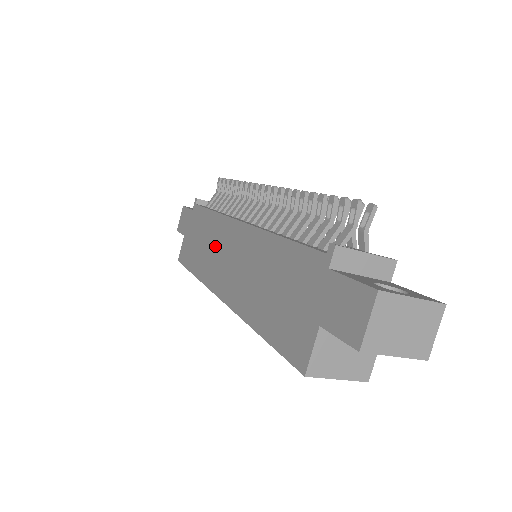
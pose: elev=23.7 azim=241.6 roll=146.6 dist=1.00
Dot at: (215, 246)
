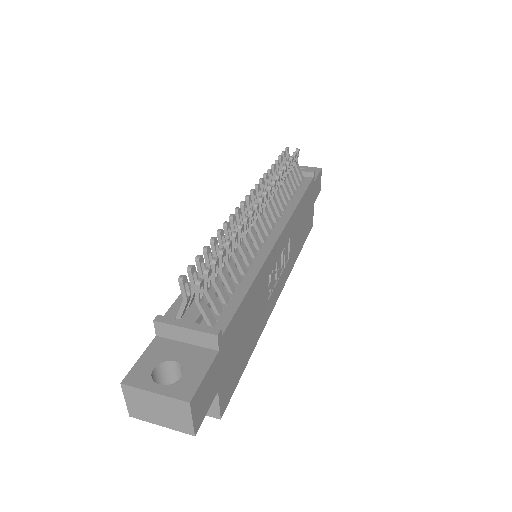
Dot at: occluded
